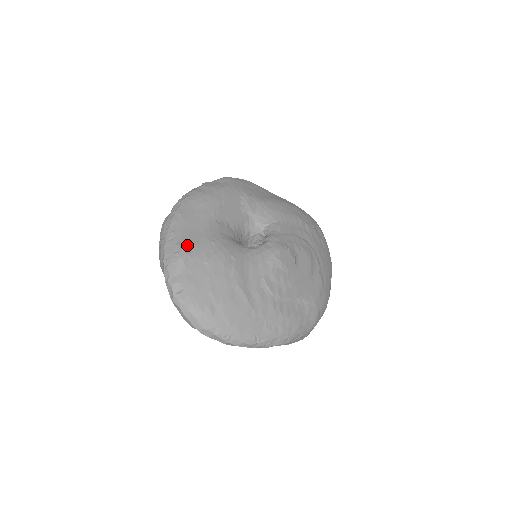
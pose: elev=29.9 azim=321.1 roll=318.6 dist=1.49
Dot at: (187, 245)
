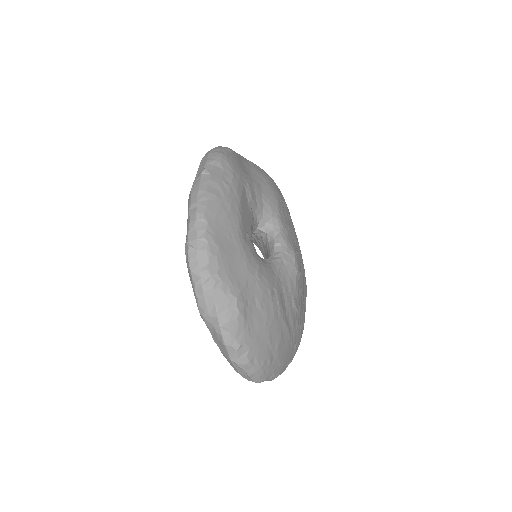
Dot at: (240, 291)
